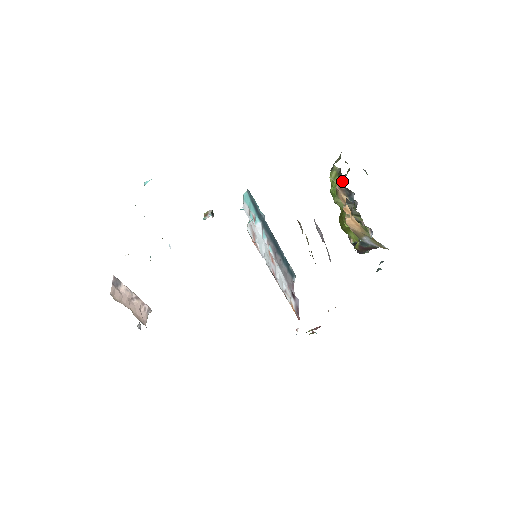
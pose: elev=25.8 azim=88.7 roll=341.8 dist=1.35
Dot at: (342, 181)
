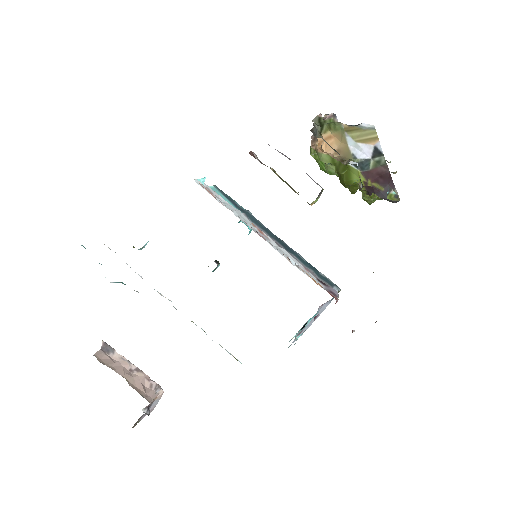
Dot at: occluded
